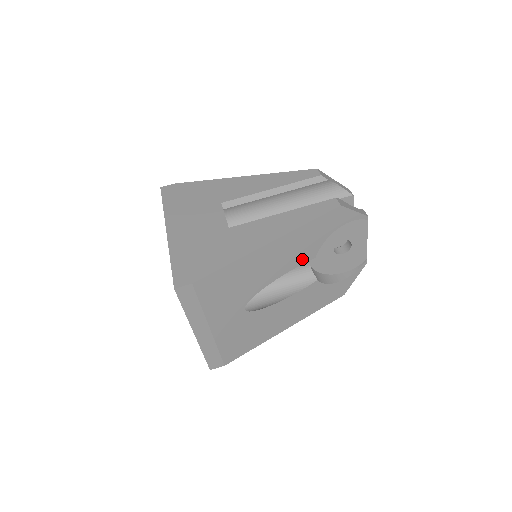
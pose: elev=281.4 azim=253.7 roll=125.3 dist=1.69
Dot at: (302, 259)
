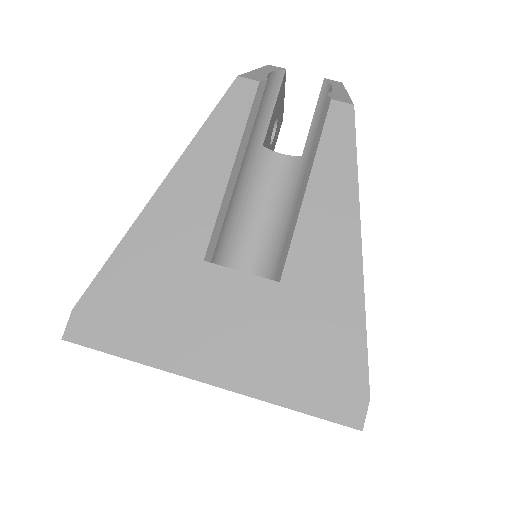
Dot at: occluded
